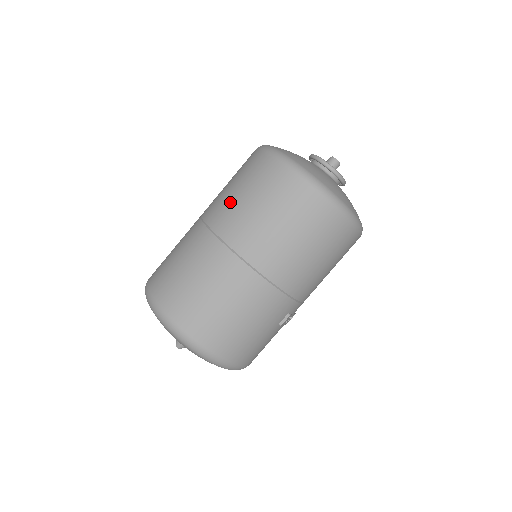
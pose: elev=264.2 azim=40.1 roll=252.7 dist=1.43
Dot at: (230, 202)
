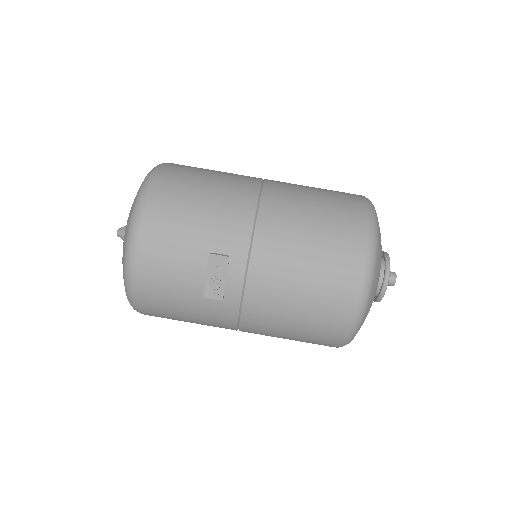
Dot at: occluded
